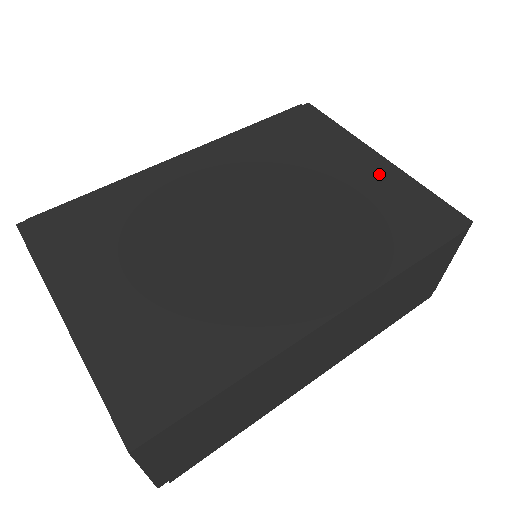
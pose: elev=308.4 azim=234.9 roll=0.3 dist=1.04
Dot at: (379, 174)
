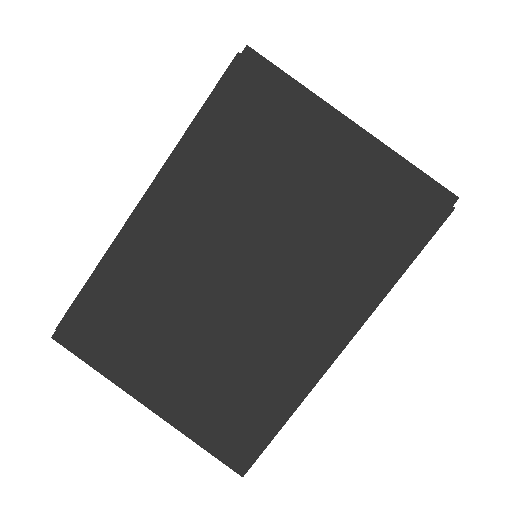
Dot at: (357, 157)
